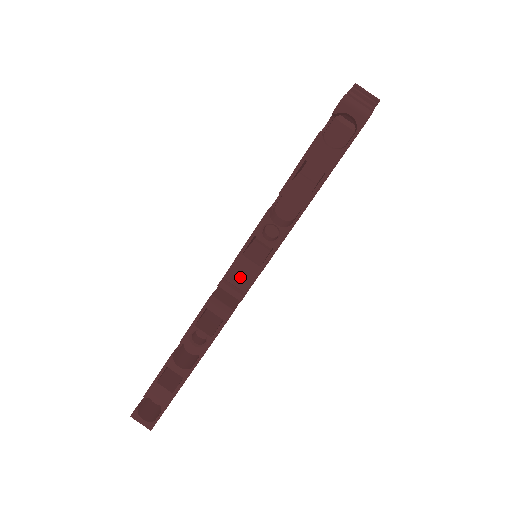
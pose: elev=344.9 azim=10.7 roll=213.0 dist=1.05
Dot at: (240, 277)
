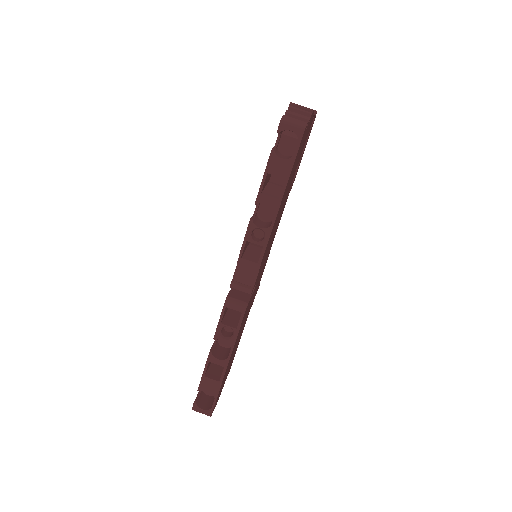
Dot at: (245, 276)
